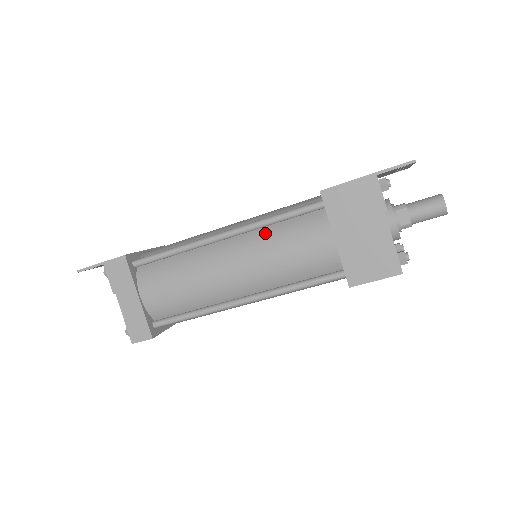
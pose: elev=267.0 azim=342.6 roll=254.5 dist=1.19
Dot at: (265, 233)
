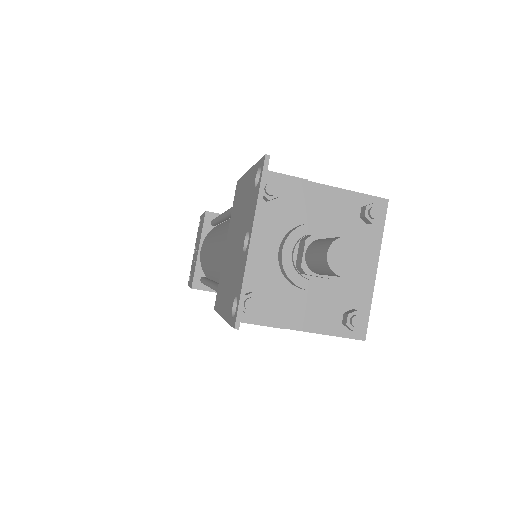
Dot at: occluded
